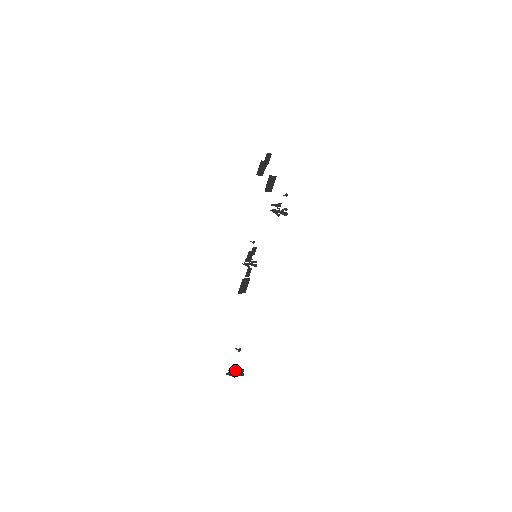
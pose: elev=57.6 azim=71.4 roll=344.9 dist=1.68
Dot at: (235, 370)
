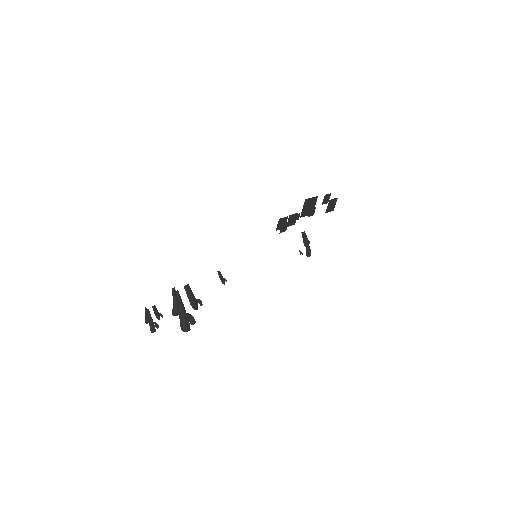
Dot at: occluded
